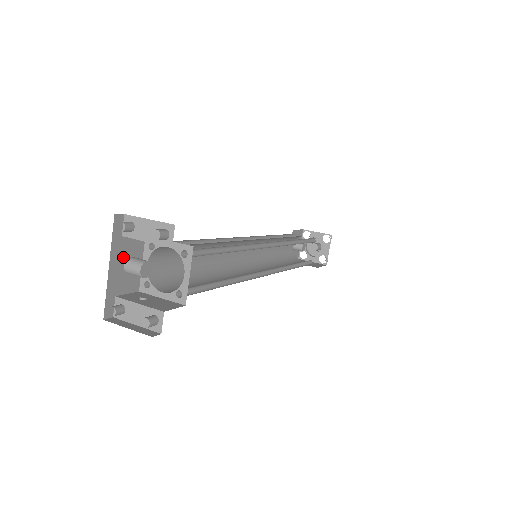
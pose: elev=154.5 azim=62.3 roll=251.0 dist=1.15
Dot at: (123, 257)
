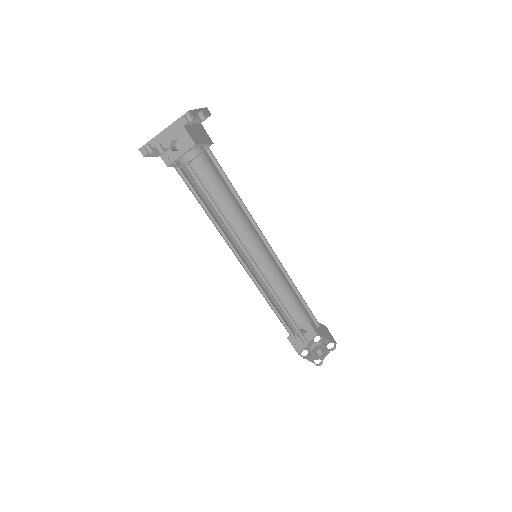
Dot at: (175, 136)
